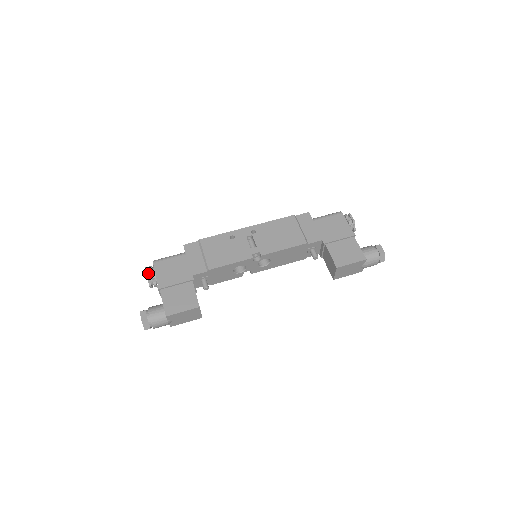
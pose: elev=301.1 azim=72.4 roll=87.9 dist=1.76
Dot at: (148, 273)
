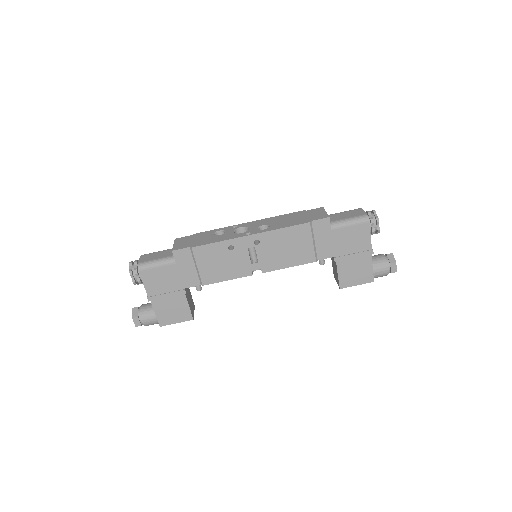
Dot at: (134, 278)
